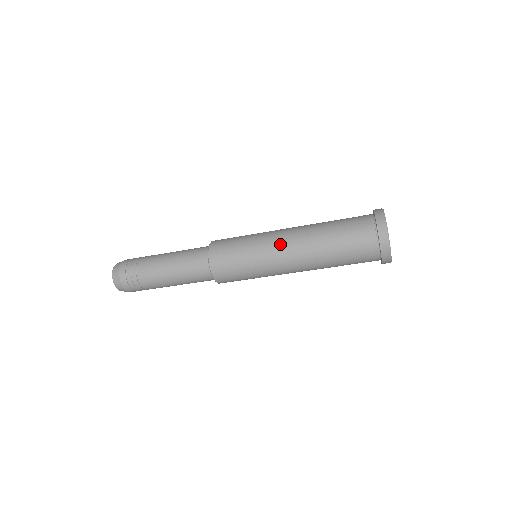
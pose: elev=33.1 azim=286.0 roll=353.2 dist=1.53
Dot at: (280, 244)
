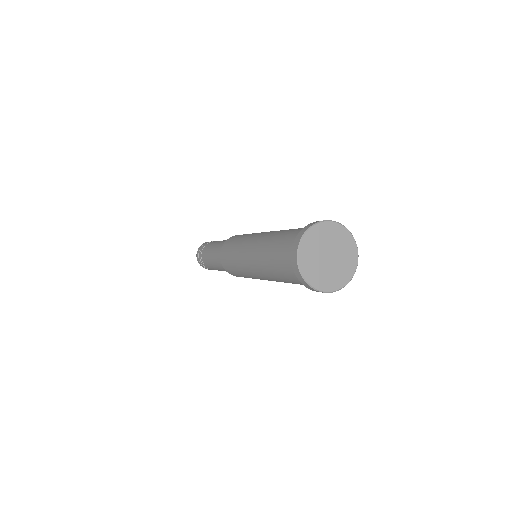
Dot at: (247, 254)
